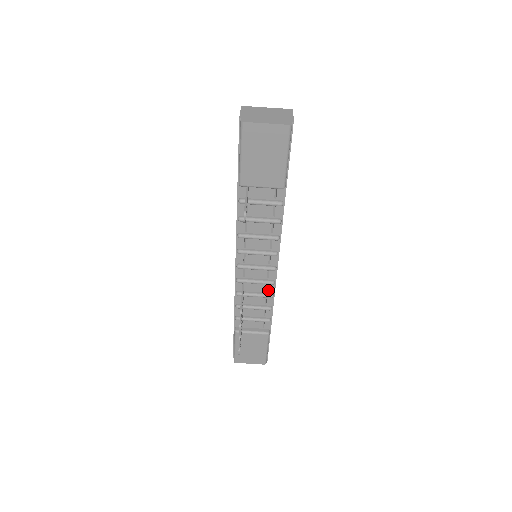
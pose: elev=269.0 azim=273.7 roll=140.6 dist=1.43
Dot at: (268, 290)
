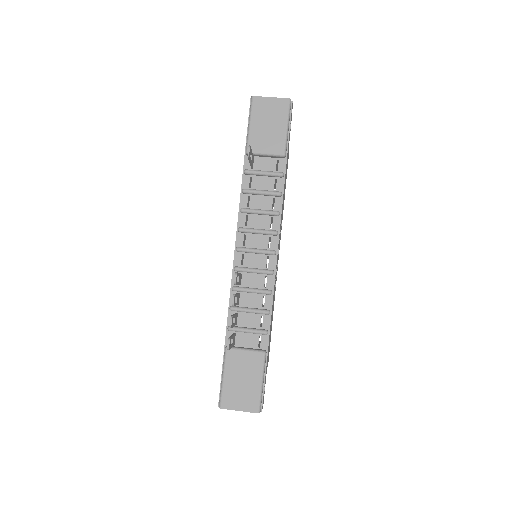
Dot at: (267, 285)
